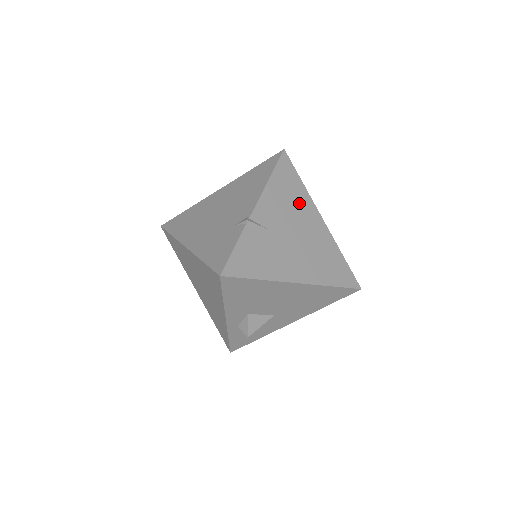
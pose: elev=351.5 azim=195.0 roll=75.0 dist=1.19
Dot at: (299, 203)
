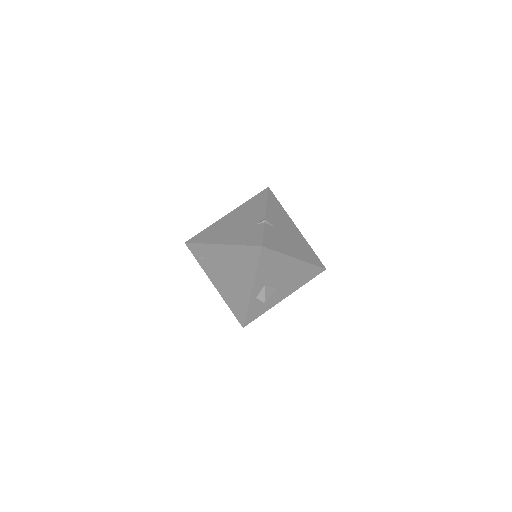
Dot at: (284, 217)
